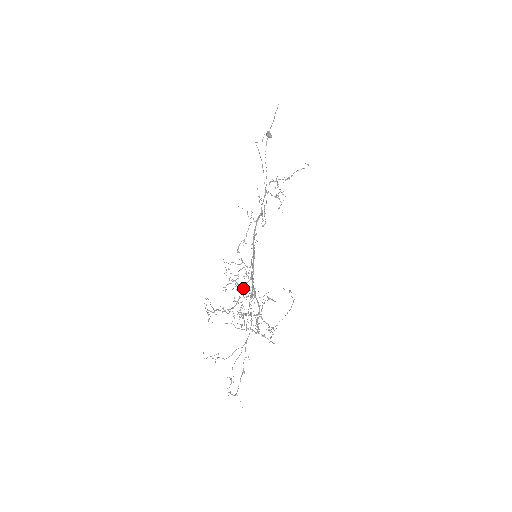
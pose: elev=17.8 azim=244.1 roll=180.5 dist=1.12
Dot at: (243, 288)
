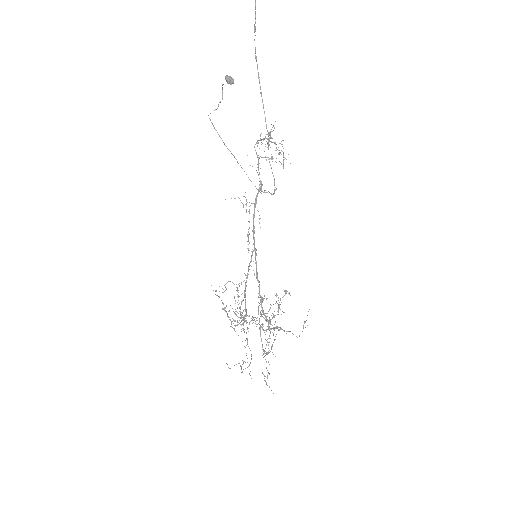
Dot at: occluded
